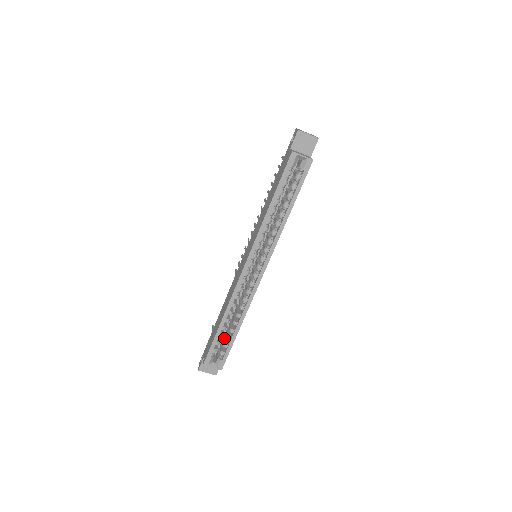
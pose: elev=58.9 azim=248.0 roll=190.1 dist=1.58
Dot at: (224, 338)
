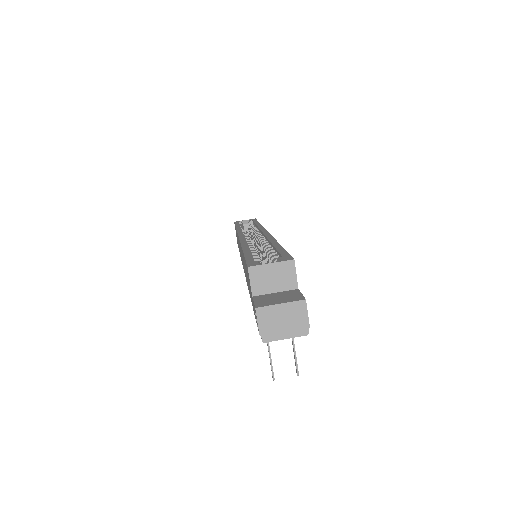
Dot at: occluded
